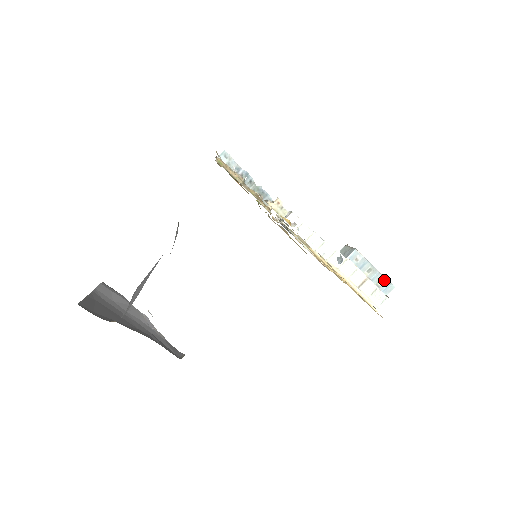
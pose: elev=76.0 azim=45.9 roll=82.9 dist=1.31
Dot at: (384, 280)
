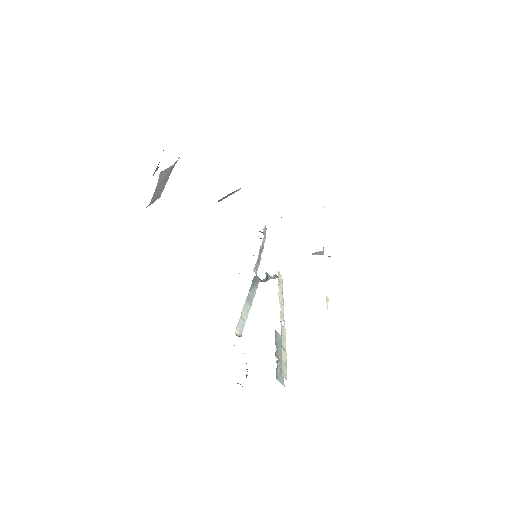
Dot at: occluded
